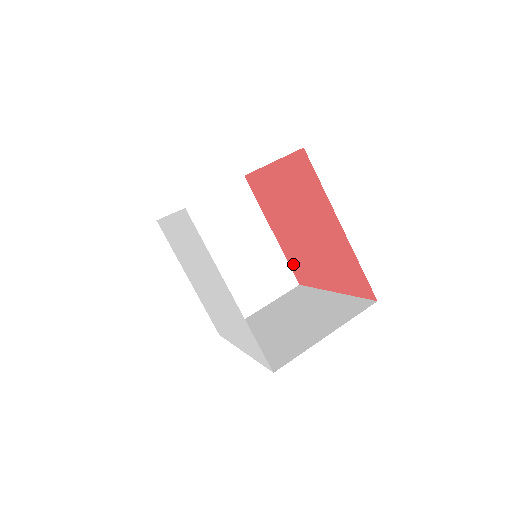
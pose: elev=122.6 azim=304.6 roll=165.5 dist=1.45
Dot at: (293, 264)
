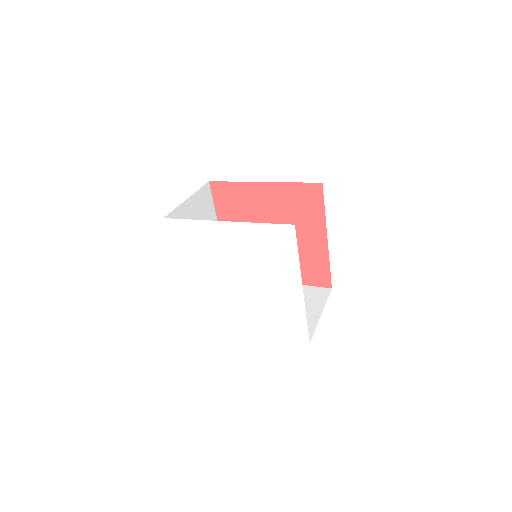
Dot at: occluded
